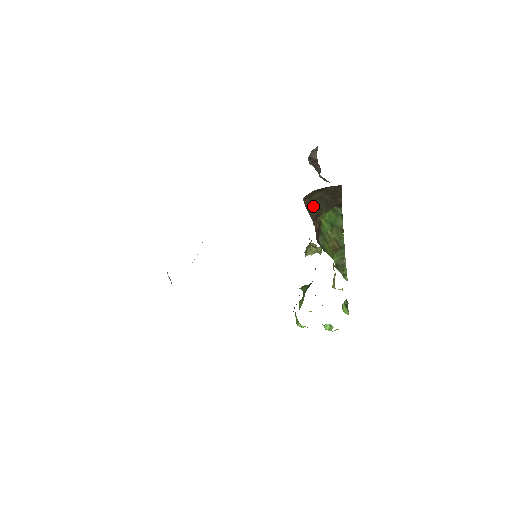
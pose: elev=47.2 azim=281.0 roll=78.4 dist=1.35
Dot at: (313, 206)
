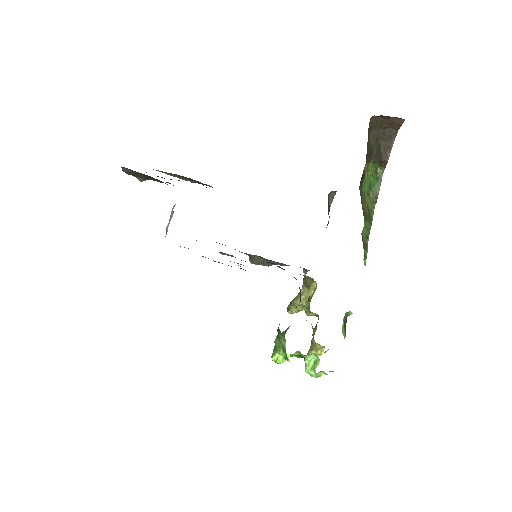
Dot at: (368, 144)
